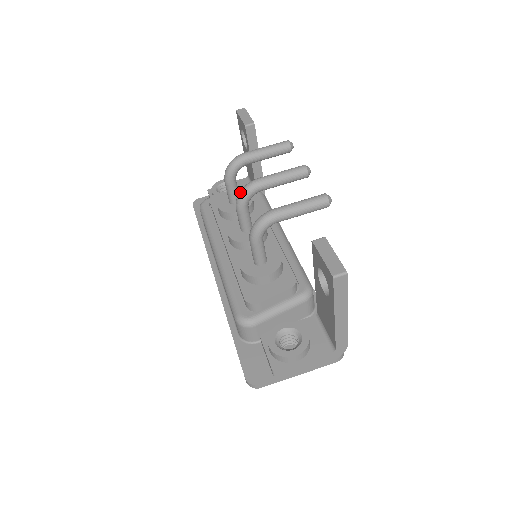
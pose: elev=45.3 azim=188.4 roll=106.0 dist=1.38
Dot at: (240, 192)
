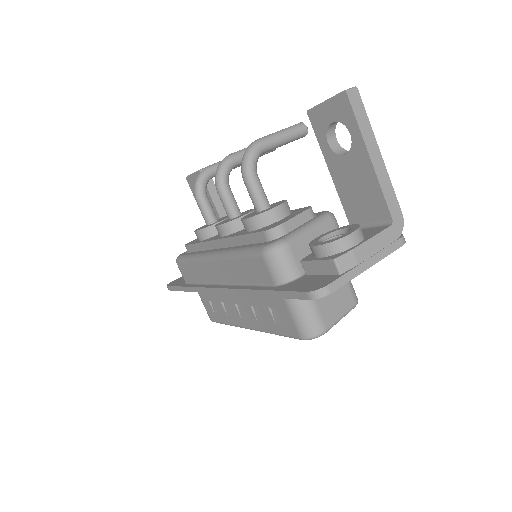
Dot at: (216, 170)
